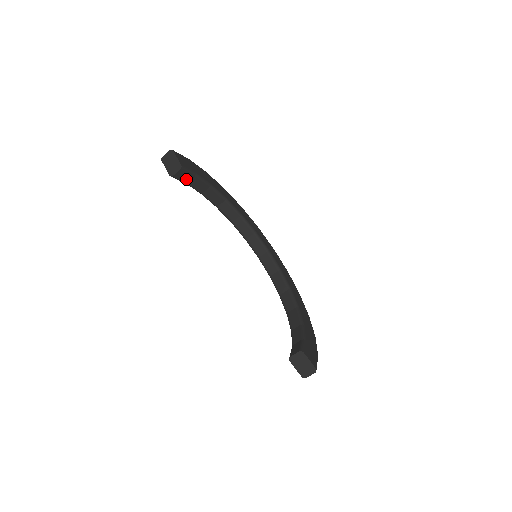
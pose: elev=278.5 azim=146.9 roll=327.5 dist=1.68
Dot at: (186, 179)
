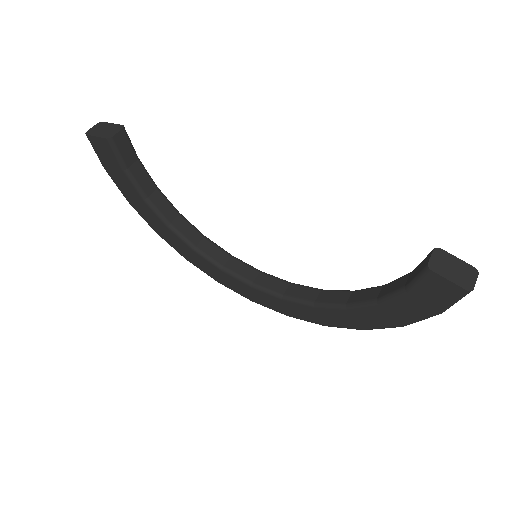
Dot at: (127, 159)
